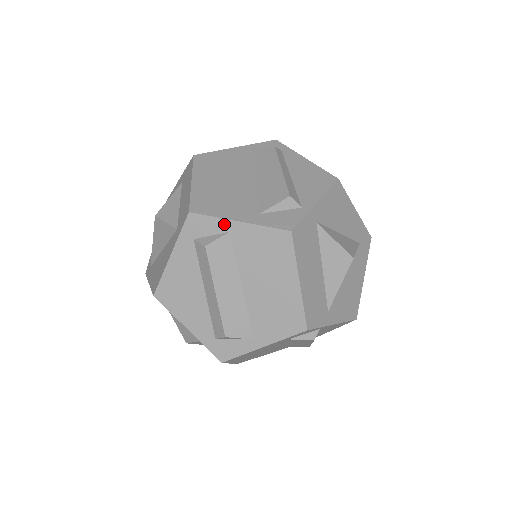
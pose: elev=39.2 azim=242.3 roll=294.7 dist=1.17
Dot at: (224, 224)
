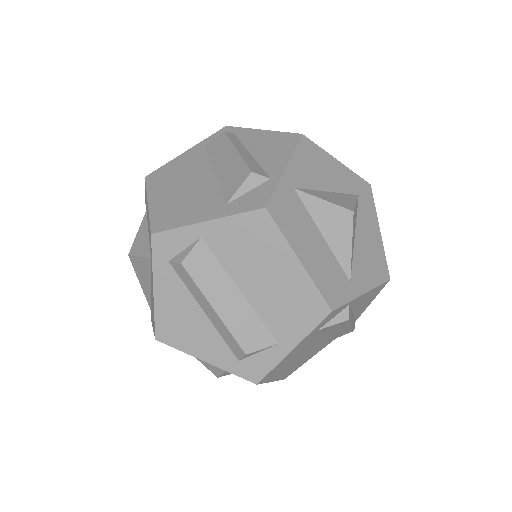
Dot at: (192, 231)
